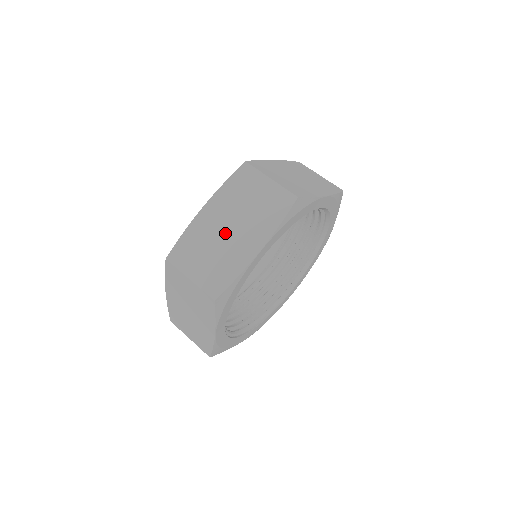
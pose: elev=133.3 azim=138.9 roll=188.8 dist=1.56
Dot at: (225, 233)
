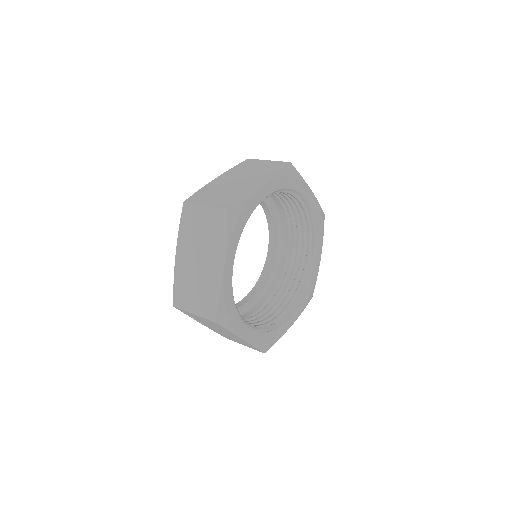
Dot at: (235, 183)
